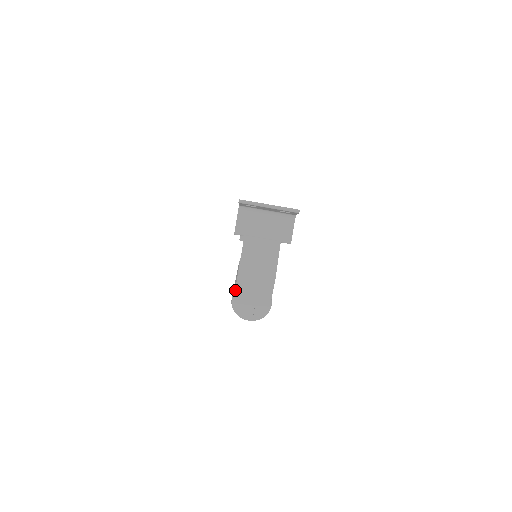
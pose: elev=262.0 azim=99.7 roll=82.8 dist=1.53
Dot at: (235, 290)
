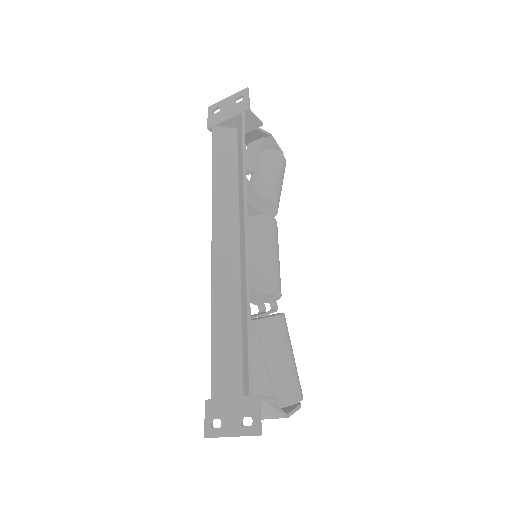
Dot at: occluded
